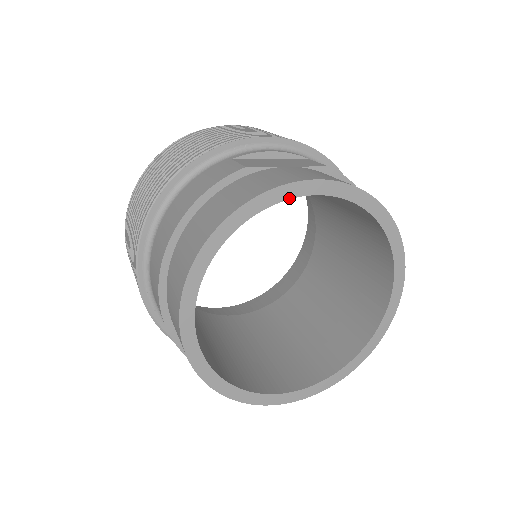
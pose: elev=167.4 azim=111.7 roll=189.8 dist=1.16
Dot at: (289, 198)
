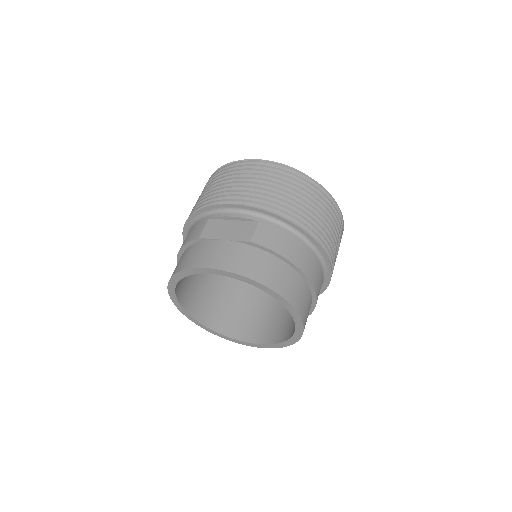
Dot at: (200, 273)
